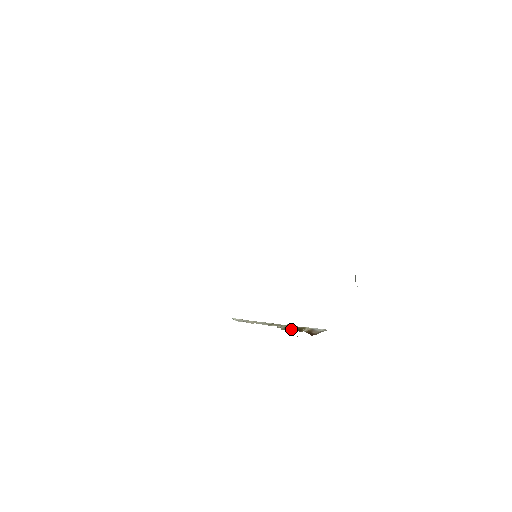
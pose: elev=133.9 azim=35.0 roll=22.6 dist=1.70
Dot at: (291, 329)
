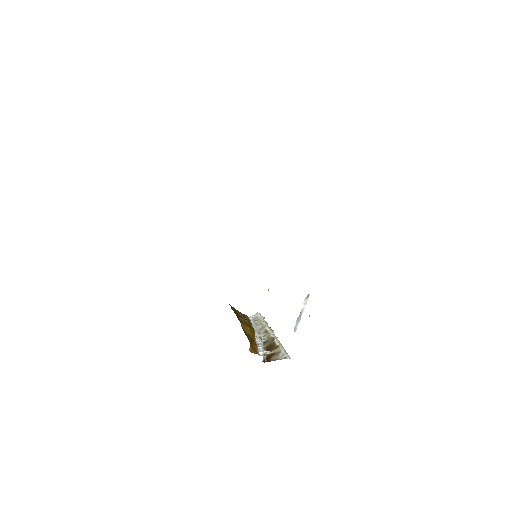
Dot at: (267, 345)
